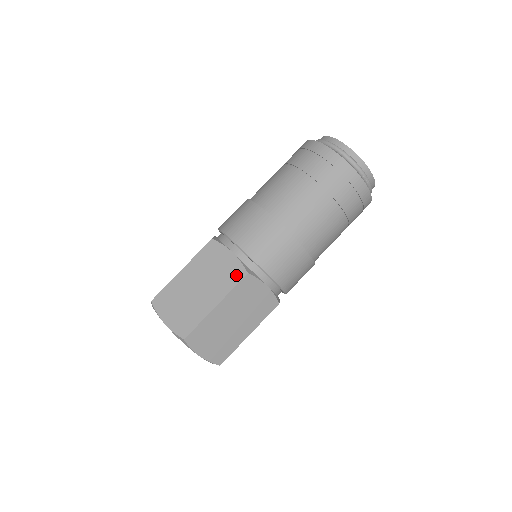
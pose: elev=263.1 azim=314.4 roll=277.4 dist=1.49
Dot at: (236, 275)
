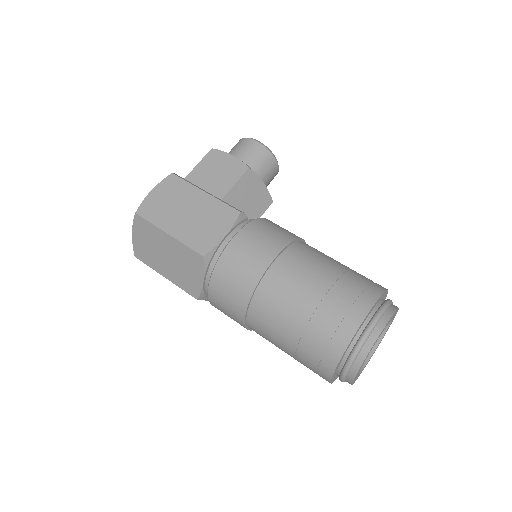
Dot at: (191, 290)
